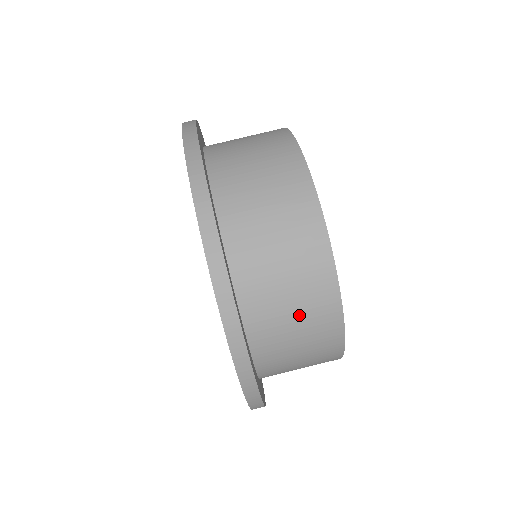
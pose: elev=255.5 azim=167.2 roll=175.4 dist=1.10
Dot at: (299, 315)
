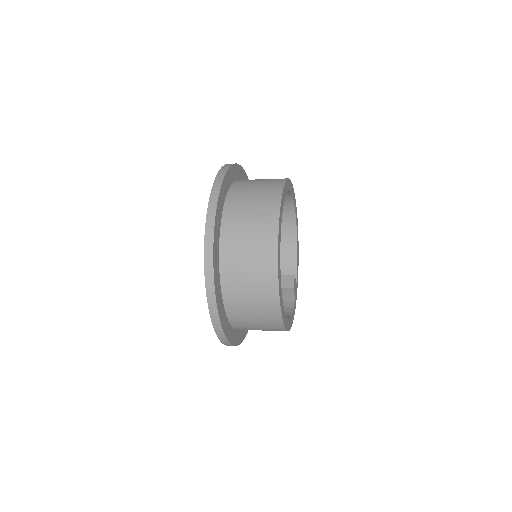
Dot at: (254, 216)
